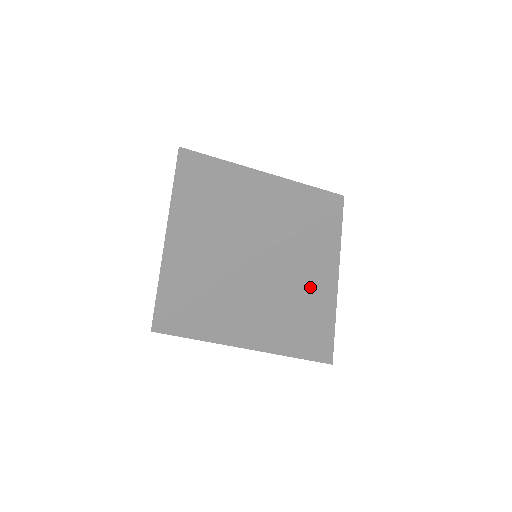
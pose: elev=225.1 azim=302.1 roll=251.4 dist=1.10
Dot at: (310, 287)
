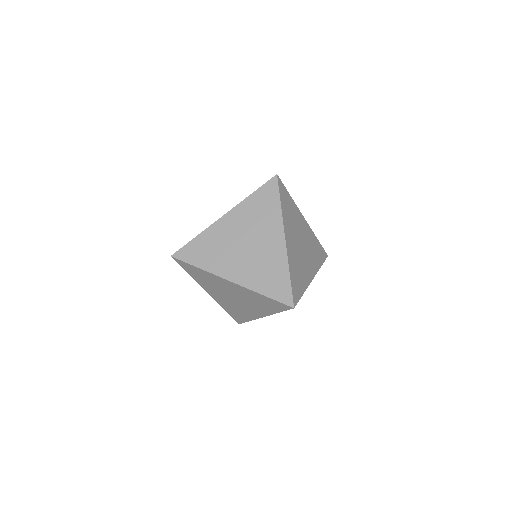
Dot at: (252, 307)
